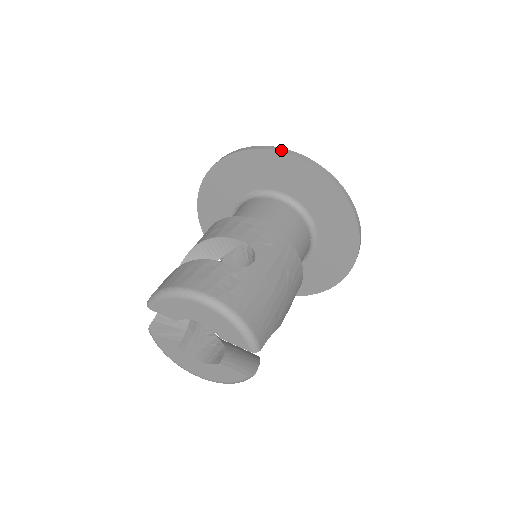
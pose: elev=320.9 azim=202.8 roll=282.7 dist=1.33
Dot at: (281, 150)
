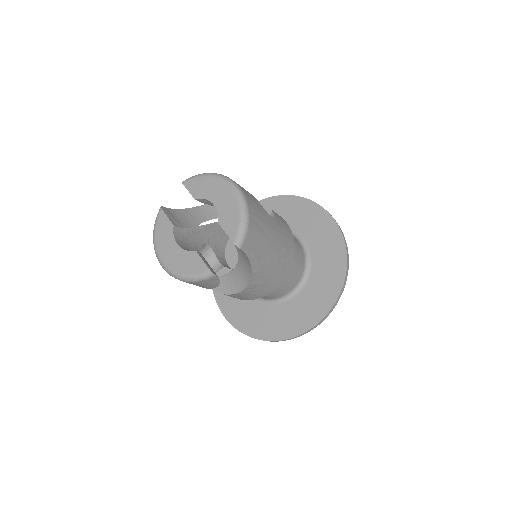
Dot at: occluded
